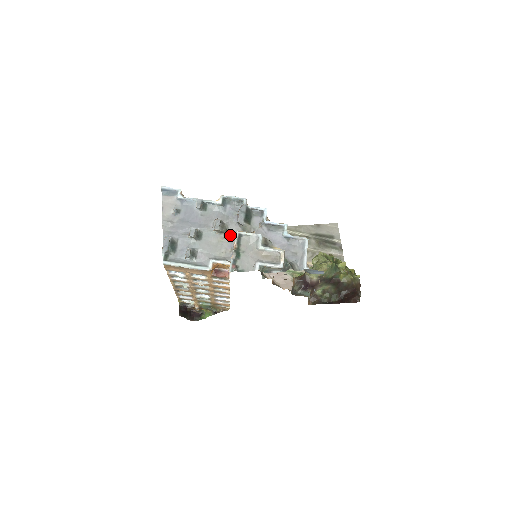
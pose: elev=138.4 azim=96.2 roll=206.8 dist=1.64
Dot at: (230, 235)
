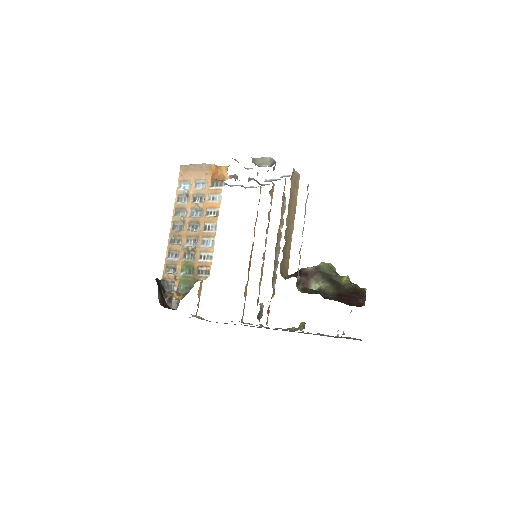
Dot at: occluded
